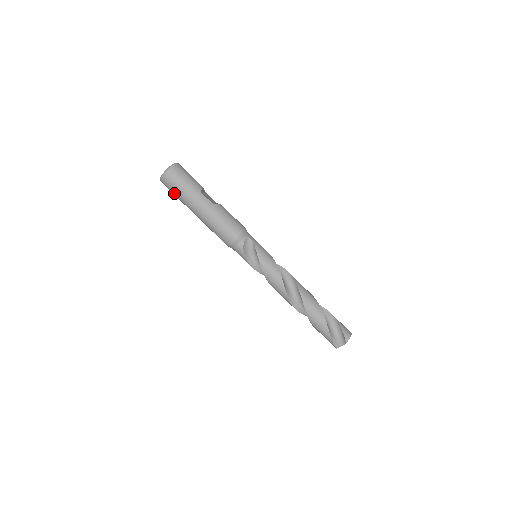
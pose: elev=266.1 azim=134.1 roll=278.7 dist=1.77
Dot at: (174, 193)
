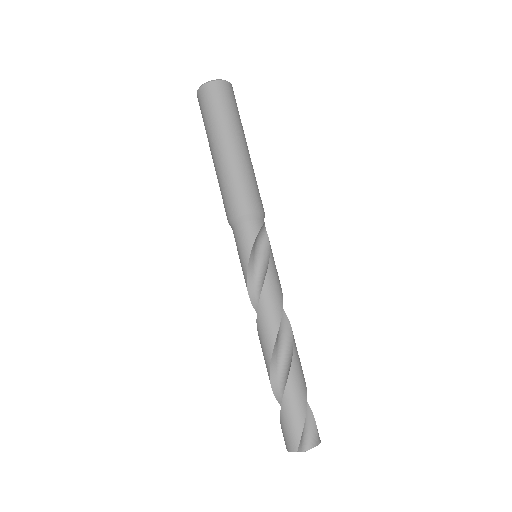
Dot at: (214, 108)
